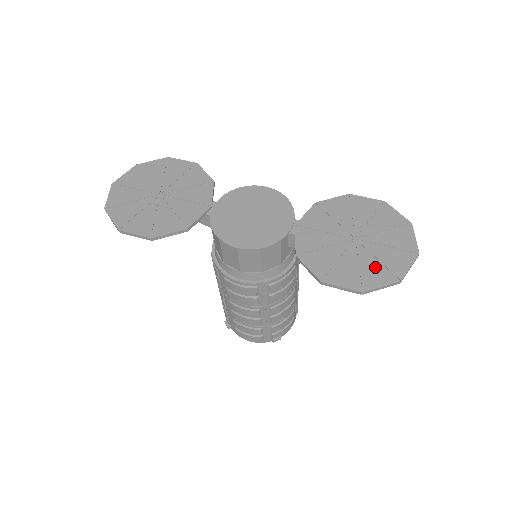
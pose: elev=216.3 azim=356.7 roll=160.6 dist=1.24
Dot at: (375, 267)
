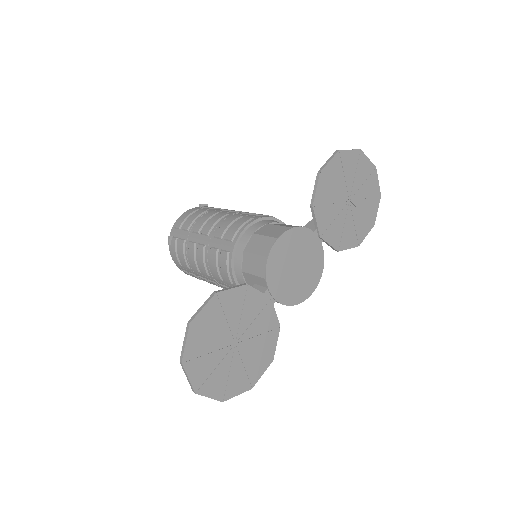
Dot at: (369, 204)
